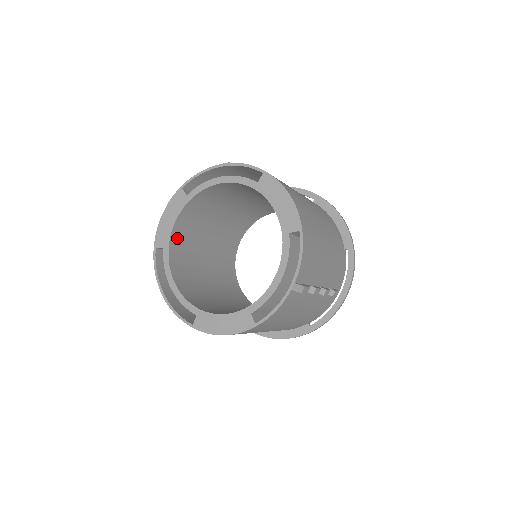
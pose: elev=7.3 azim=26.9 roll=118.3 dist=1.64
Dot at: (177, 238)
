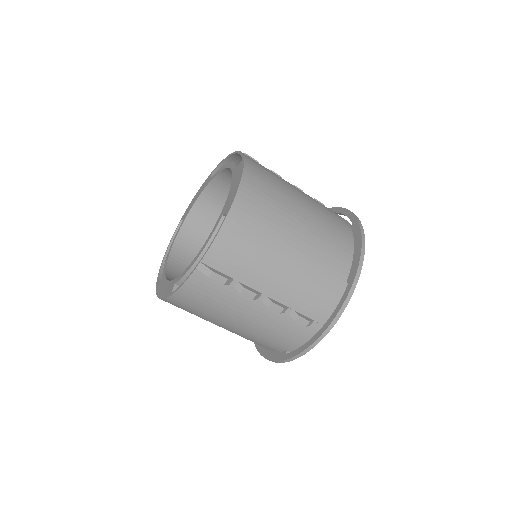
Dot at: (198, 216)
